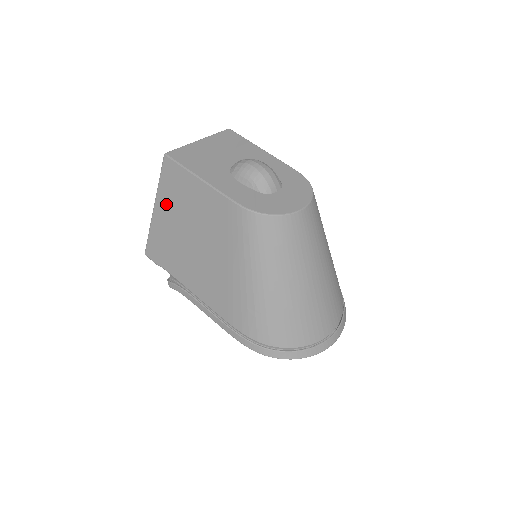
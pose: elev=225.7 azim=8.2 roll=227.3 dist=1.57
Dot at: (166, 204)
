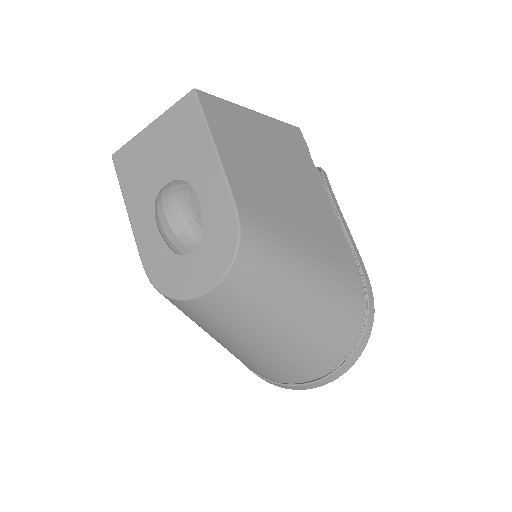
Dot at: occluded
